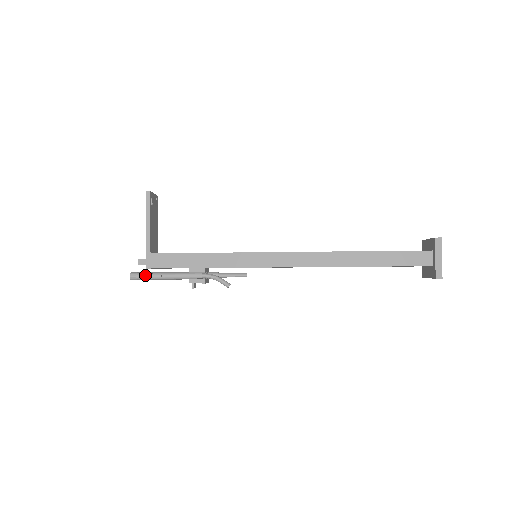
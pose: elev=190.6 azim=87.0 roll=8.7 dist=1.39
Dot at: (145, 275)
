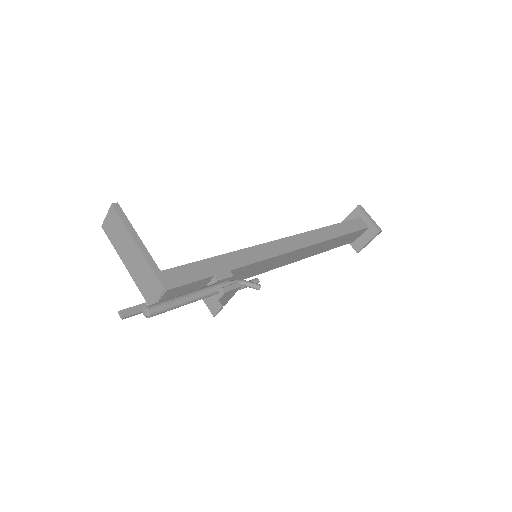
Dot at: (168, 301)
